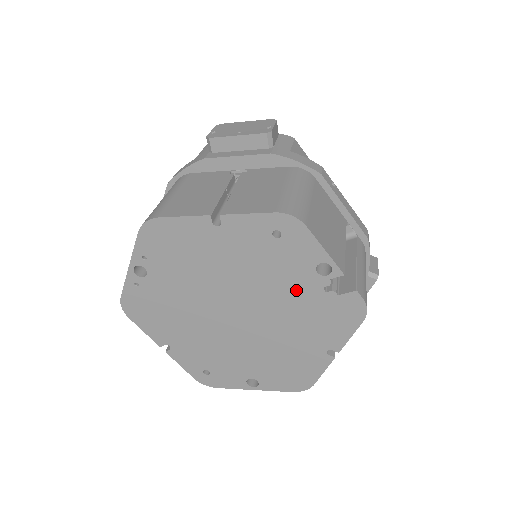
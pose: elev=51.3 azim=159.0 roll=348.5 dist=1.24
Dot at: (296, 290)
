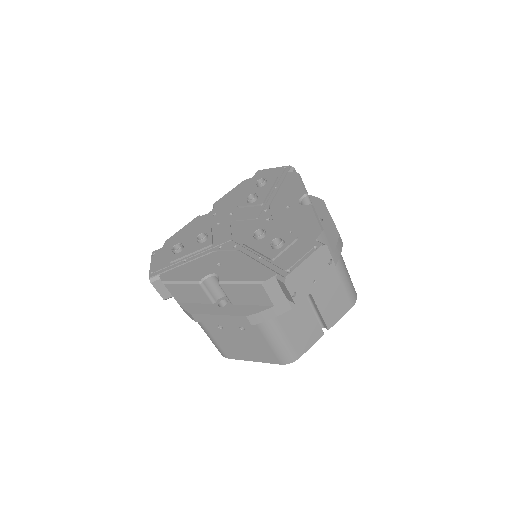
Dot at: occluded
